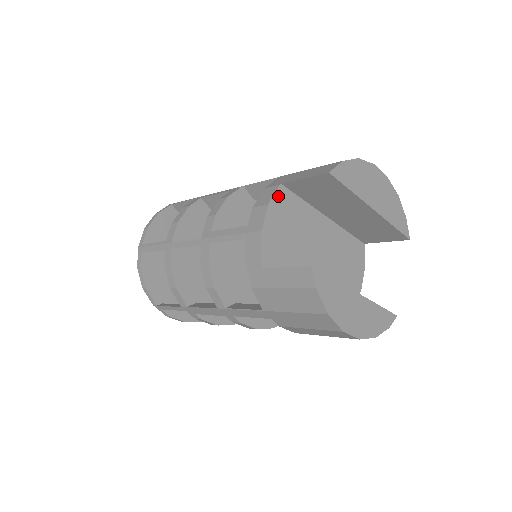
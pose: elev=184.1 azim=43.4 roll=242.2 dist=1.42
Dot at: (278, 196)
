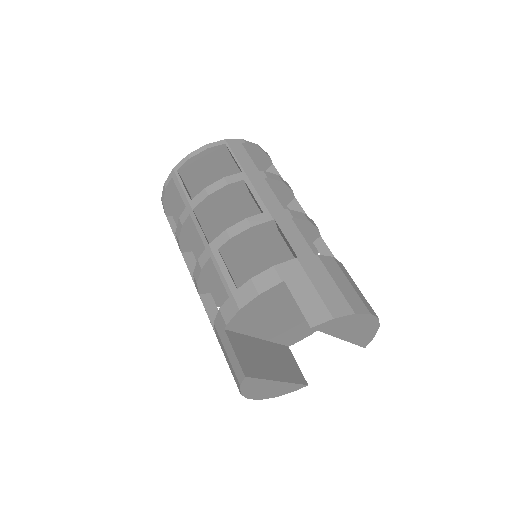
Dot at: (274, 289)
